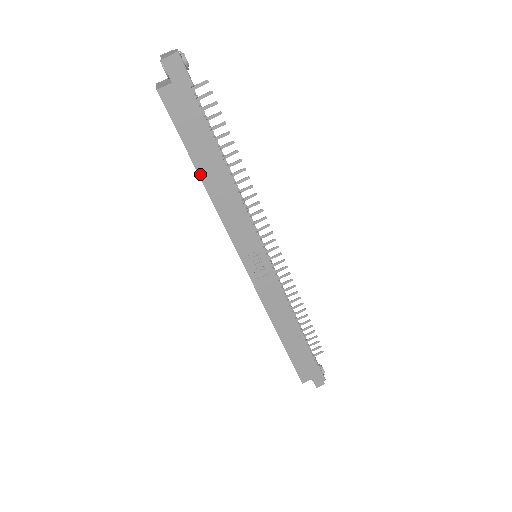
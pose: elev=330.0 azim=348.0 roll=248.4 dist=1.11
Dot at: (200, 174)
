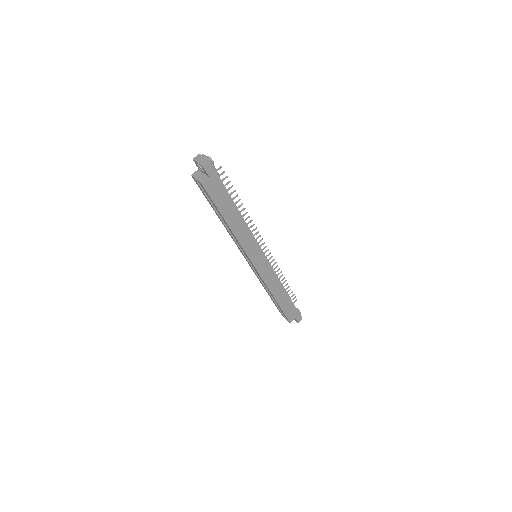
Dot at: (226, 221)
